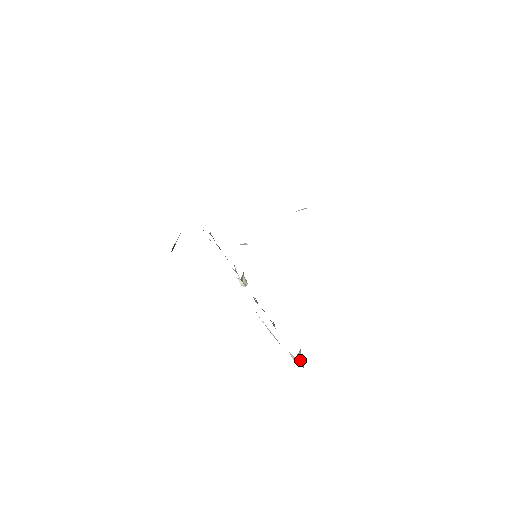
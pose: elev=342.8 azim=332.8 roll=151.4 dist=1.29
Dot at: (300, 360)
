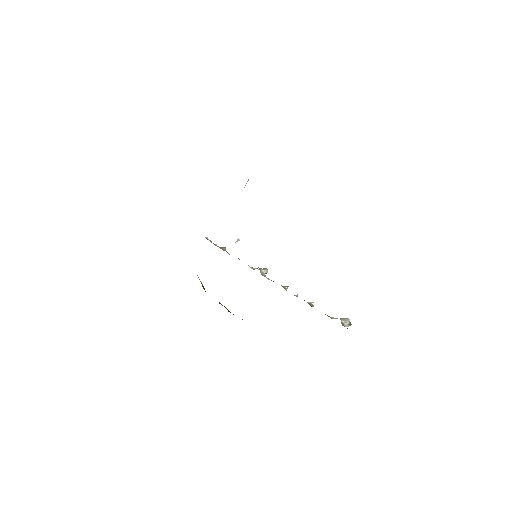
Dot at: (345, 324)
